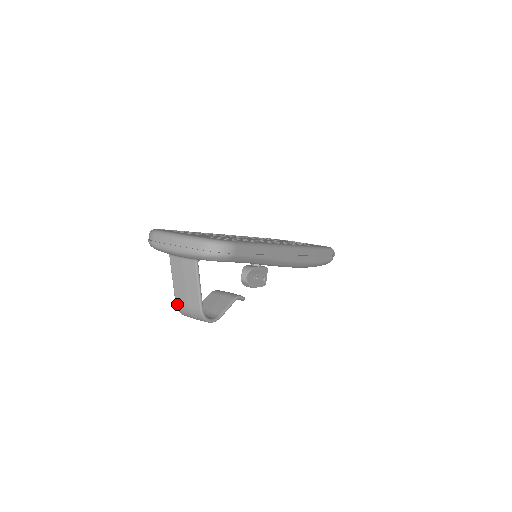
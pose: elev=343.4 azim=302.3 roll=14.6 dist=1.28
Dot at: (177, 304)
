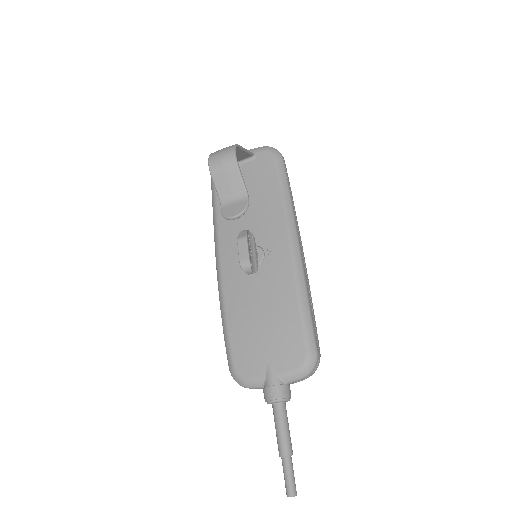
Dot at: occluded
